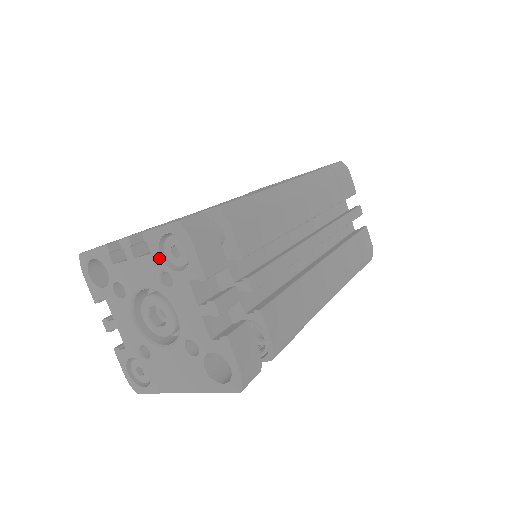
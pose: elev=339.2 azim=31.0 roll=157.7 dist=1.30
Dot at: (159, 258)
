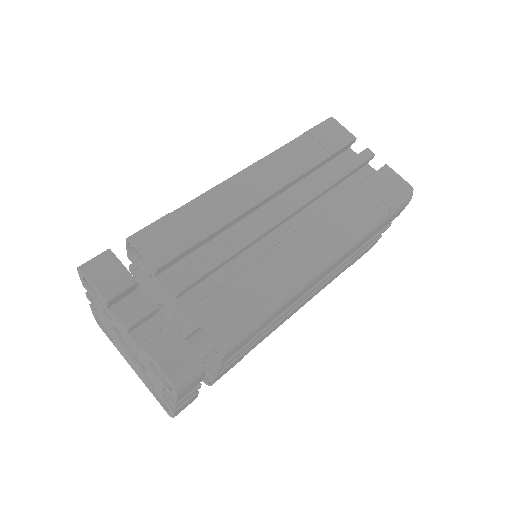
Dot at: (148, 360)
